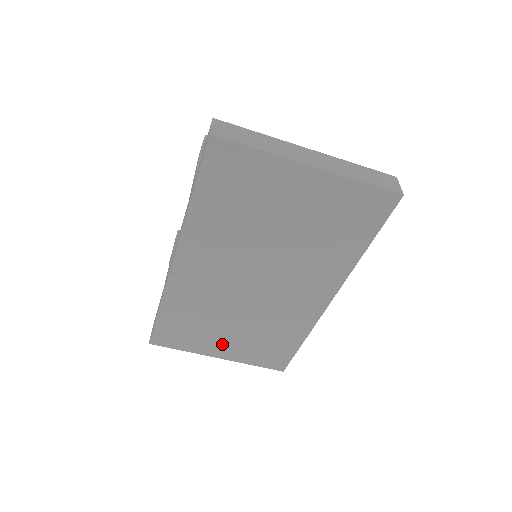
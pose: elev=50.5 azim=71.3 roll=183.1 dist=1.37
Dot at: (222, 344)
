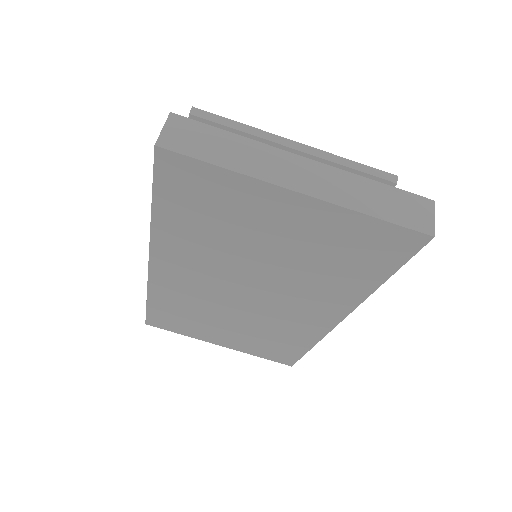
Dot at: (221, 336)
